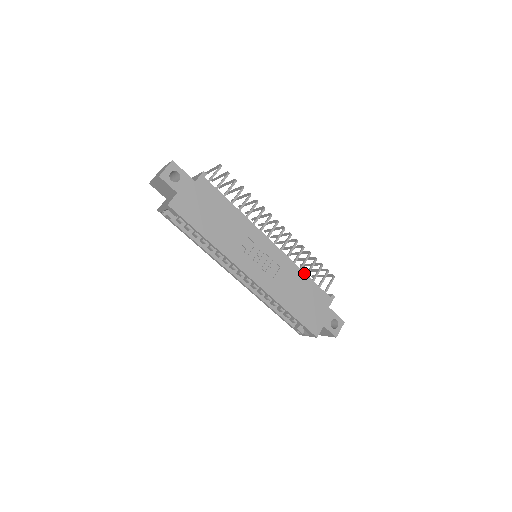
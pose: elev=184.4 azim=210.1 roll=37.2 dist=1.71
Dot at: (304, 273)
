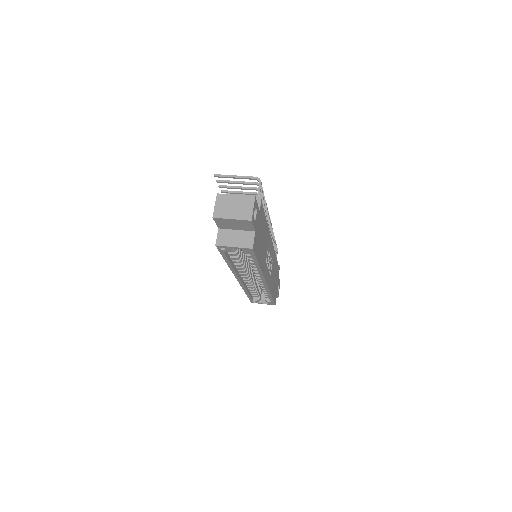
Dot at: (276, 257)
